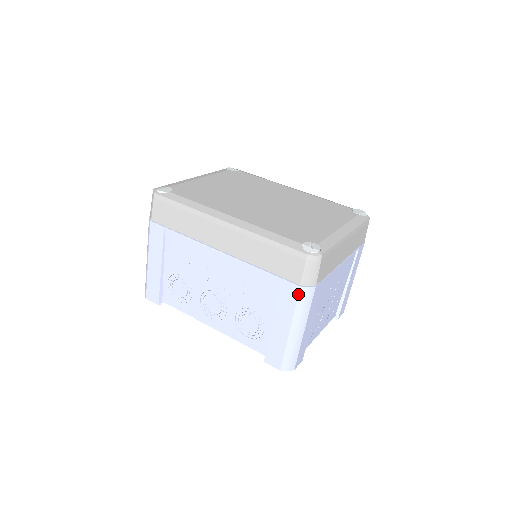
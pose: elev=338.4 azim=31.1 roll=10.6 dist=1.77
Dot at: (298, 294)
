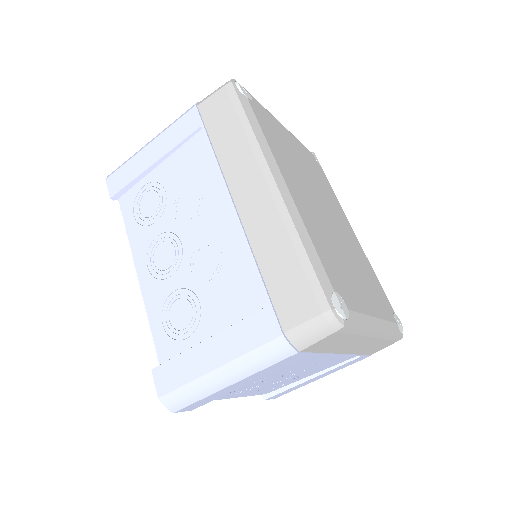
Dot at: (271, 340)
